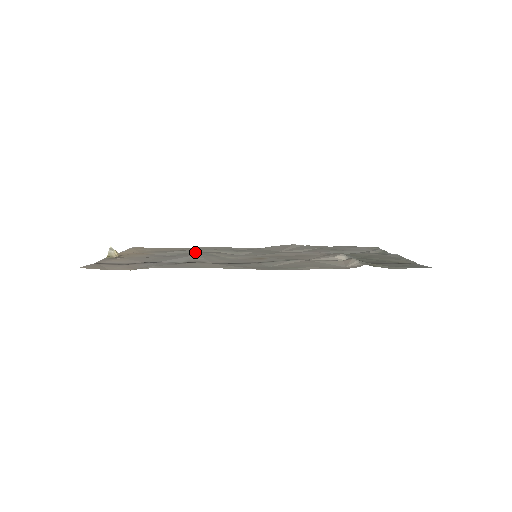
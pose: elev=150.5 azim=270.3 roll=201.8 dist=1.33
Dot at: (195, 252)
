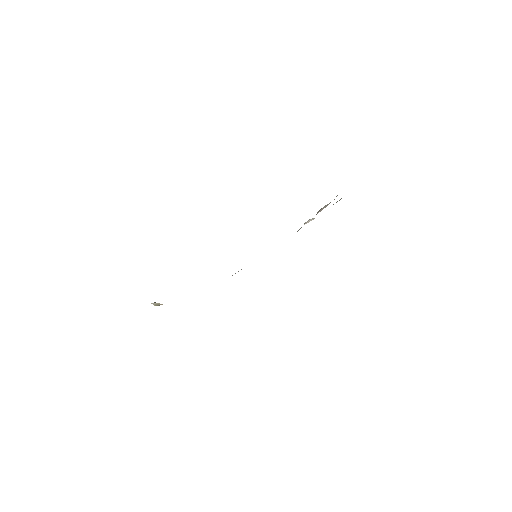
Dot at: occluded
